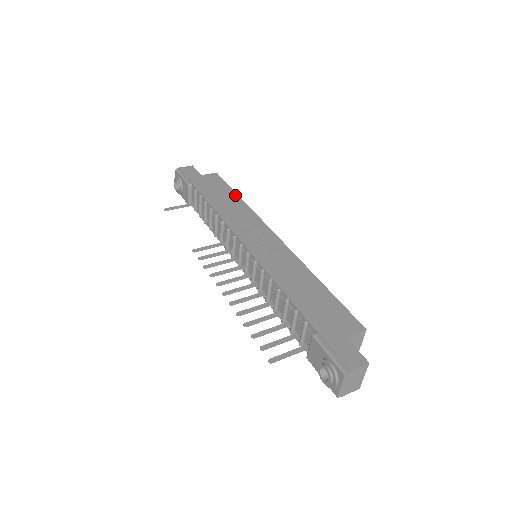
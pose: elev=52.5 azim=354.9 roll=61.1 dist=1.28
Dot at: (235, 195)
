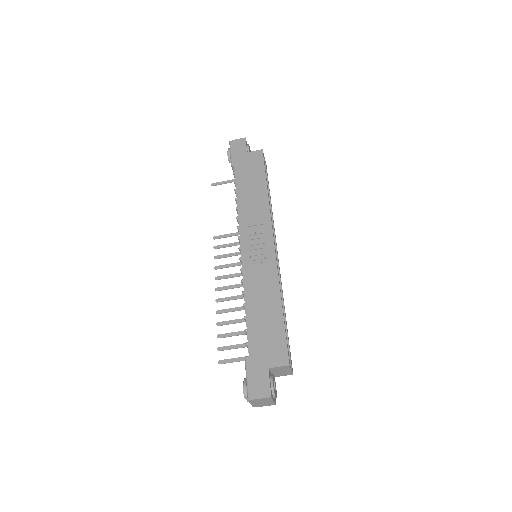
Dot at: (264, 183)
